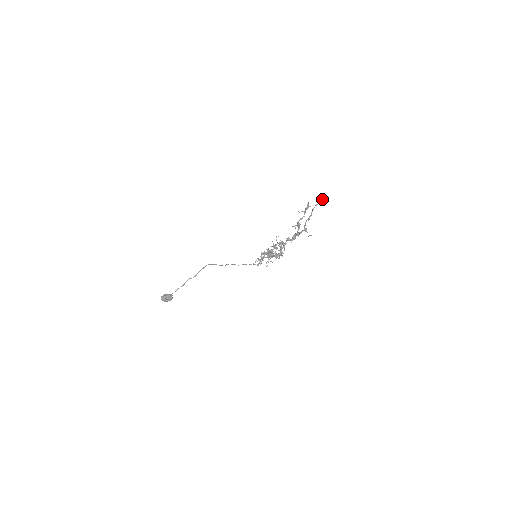
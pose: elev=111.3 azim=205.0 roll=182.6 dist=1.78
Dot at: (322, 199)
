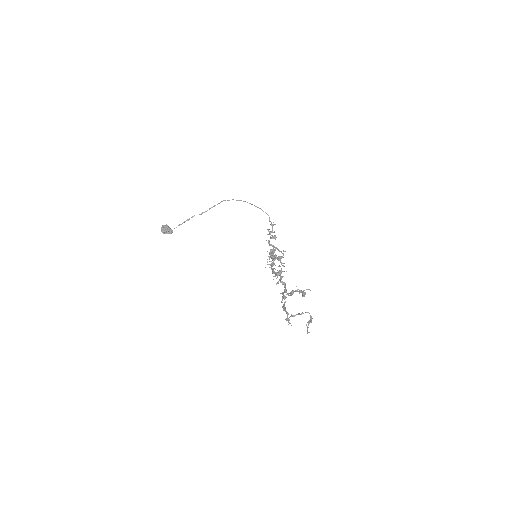
Dot at: (310, 322)
